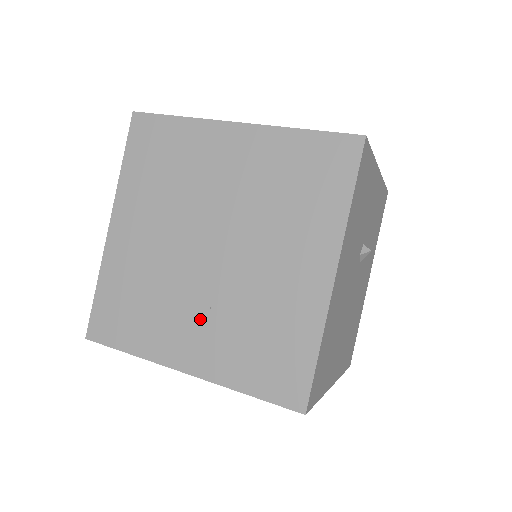
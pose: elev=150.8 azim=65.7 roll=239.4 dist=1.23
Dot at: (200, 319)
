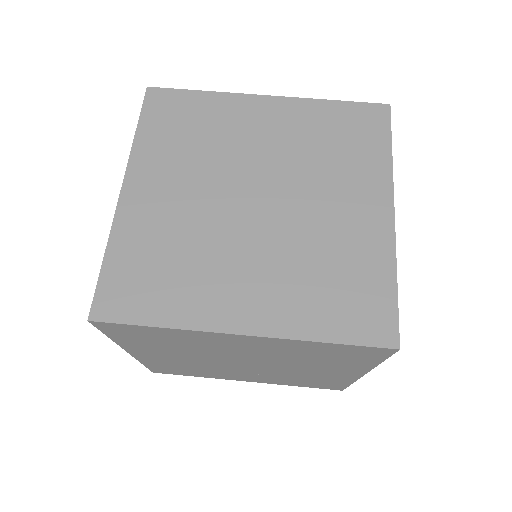
Dot at: (250, 375)
